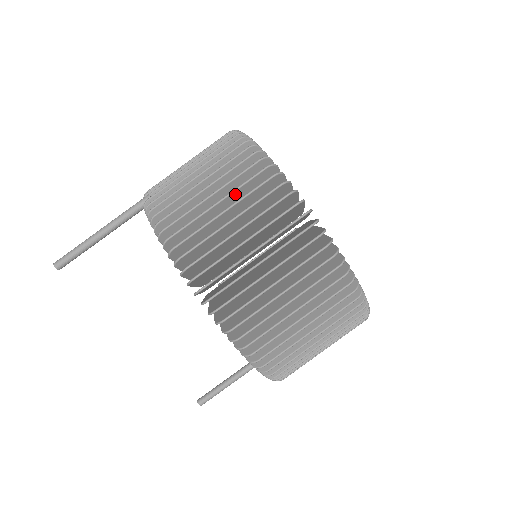
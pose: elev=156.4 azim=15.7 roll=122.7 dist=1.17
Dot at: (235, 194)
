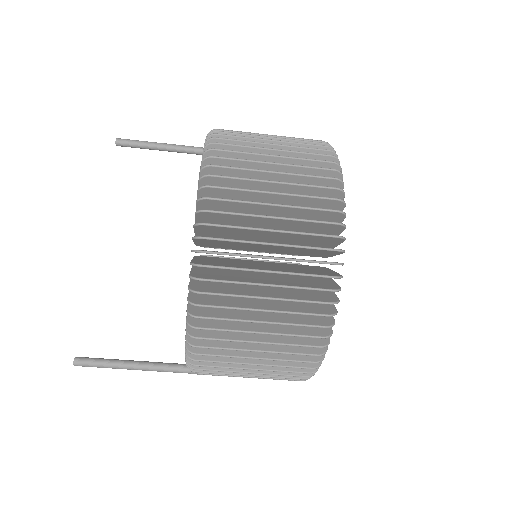
Dot at: occluded
